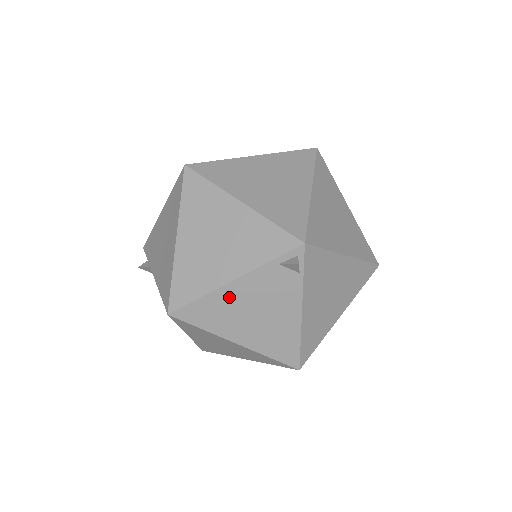
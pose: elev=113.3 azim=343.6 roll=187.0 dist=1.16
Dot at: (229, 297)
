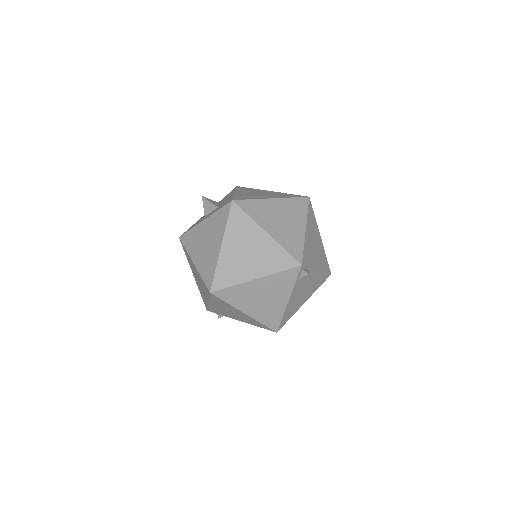
Dot at: (291, 304)
